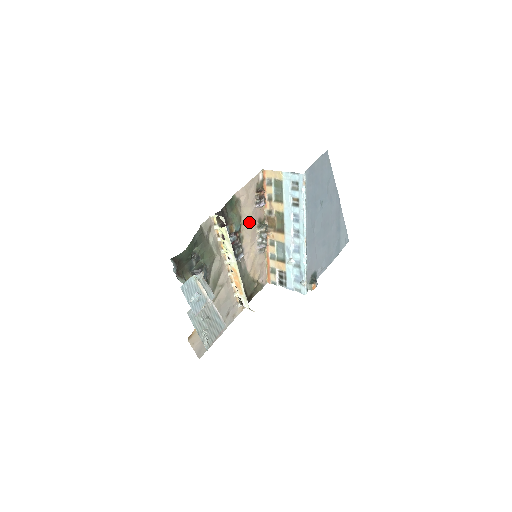
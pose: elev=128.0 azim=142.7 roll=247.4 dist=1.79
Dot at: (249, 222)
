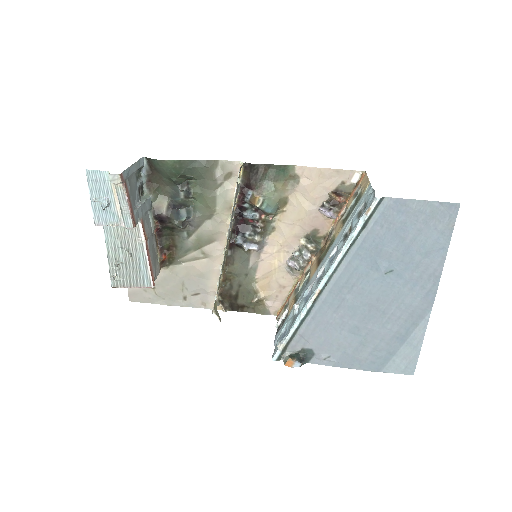
Dot at: (297, 220)
